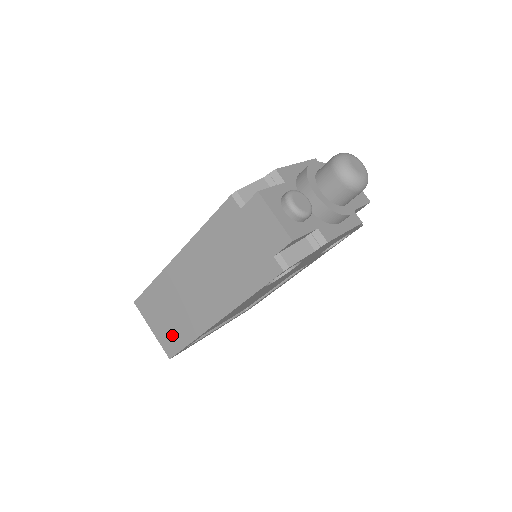
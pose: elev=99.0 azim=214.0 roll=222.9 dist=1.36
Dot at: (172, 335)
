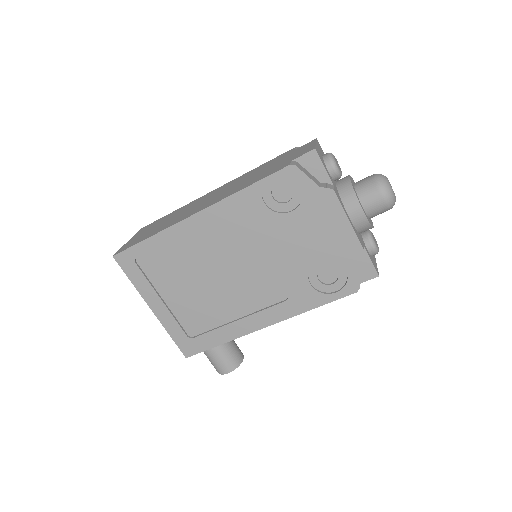
Dot at: (141, 238)
